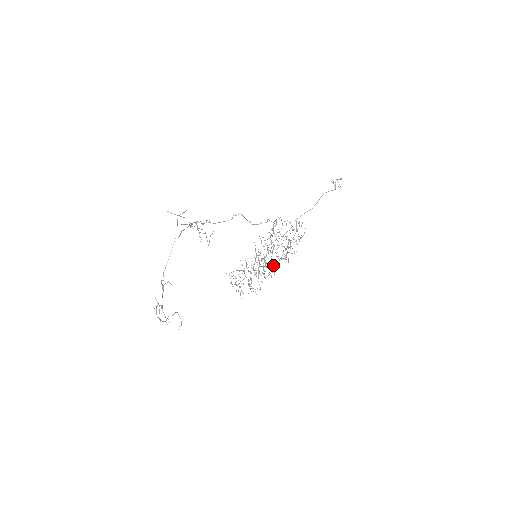
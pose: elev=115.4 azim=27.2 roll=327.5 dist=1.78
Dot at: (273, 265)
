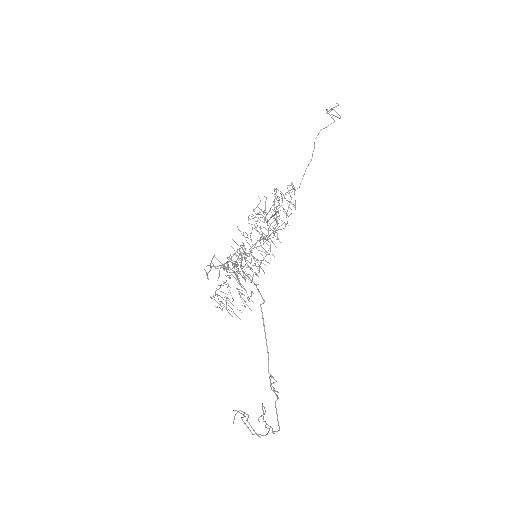
Dot at: (262, 255)
